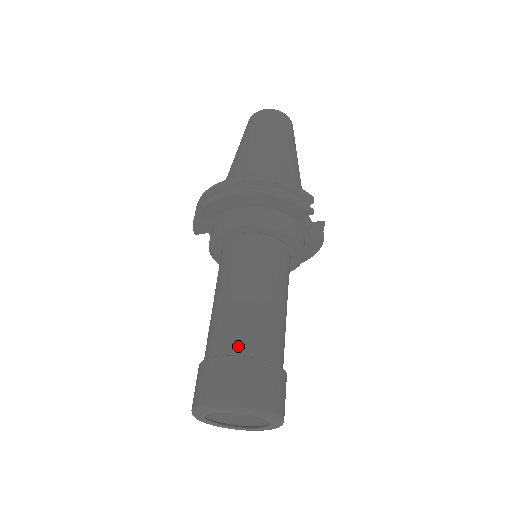
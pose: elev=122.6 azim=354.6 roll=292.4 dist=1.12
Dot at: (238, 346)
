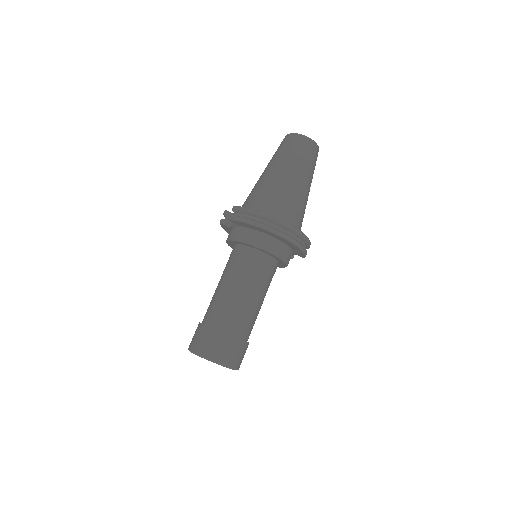
Dot at: (241, 332)
